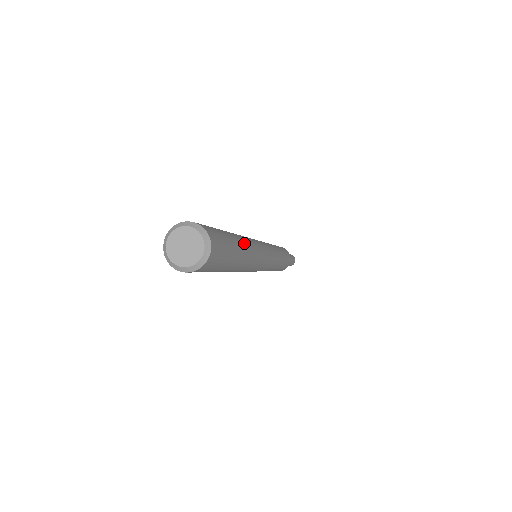
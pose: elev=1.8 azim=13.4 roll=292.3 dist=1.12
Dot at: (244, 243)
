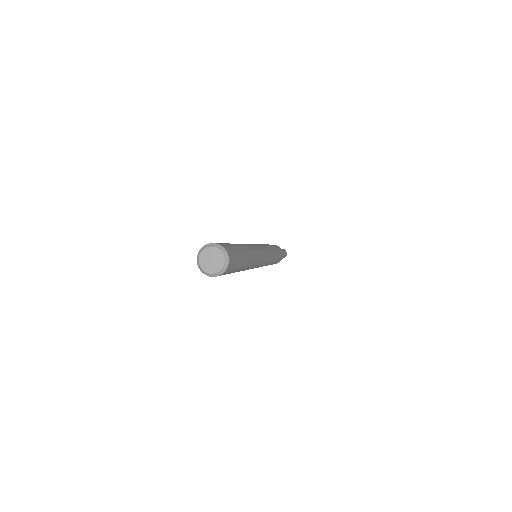
Dot at: (244, 246)
